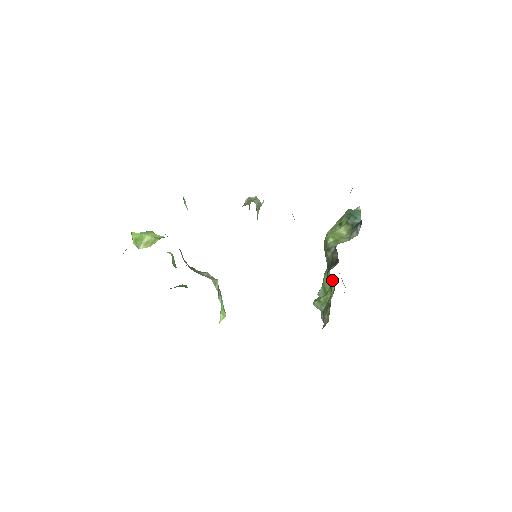
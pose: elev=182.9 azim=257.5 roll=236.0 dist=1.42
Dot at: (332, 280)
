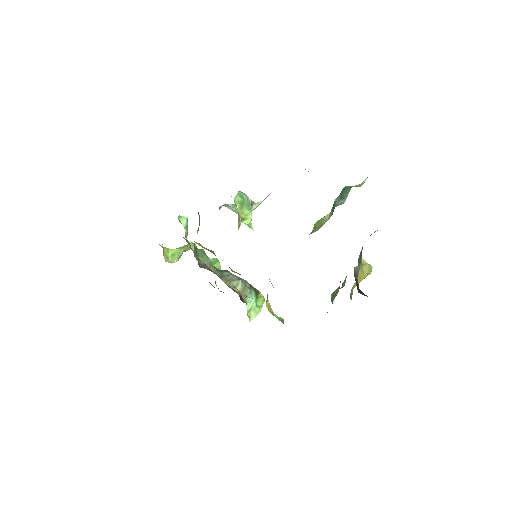
Dot at: occluded
